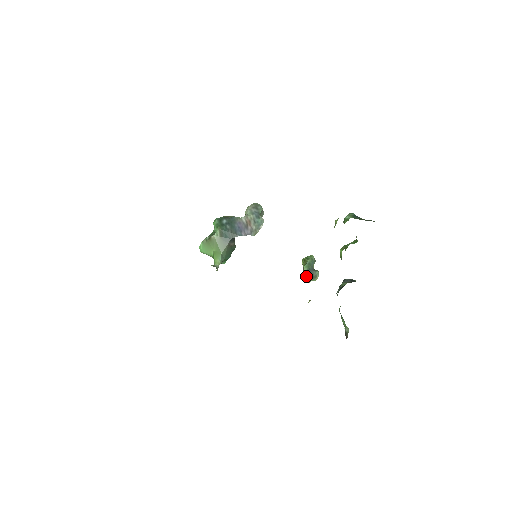
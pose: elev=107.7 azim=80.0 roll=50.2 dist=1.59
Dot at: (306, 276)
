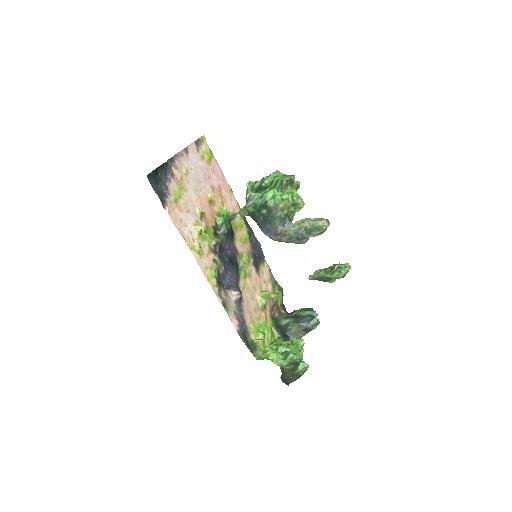
Dot at: (311, 278)
